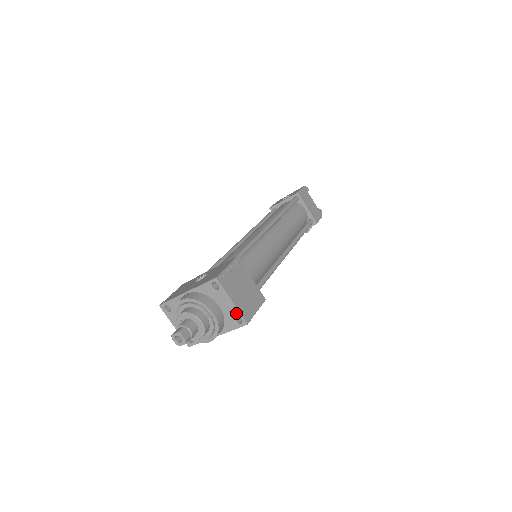
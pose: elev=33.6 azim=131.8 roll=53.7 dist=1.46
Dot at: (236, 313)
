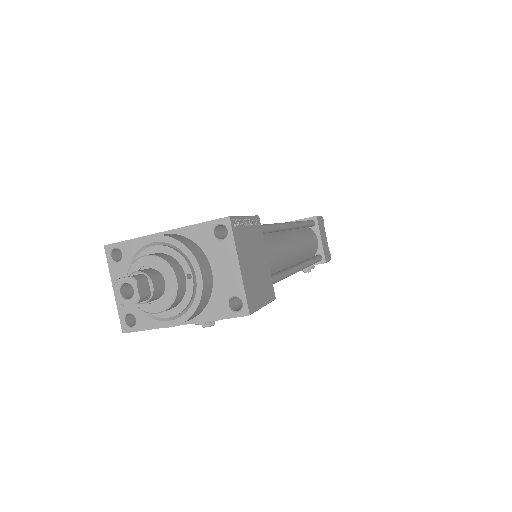
Dot at: (237, 289)
